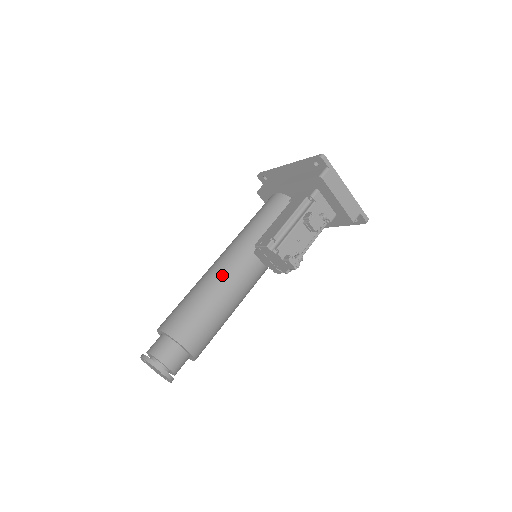
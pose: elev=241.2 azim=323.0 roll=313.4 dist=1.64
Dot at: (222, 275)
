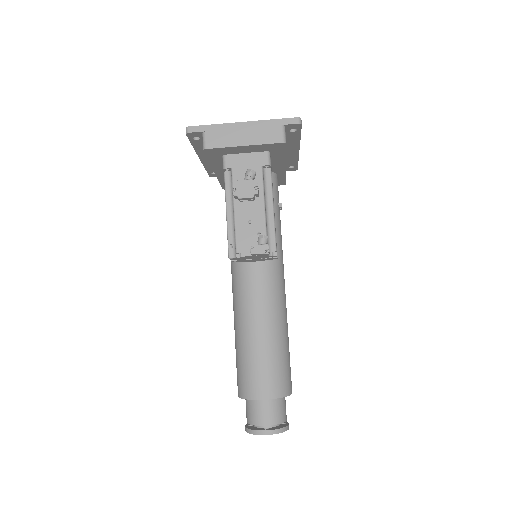
Dot at: (239, 307)
